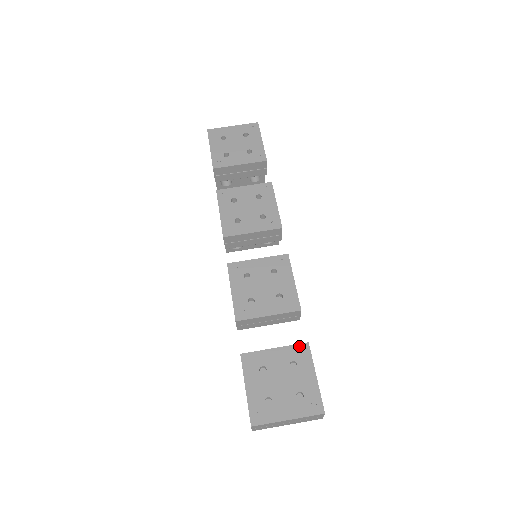
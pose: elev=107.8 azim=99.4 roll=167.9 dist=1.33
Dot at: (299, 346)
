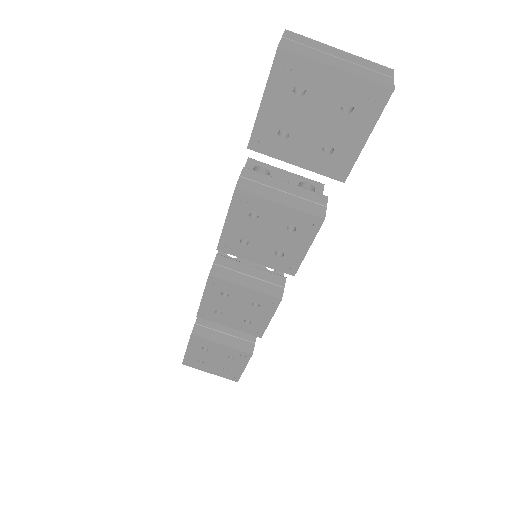
Dot at: (243, 353)
